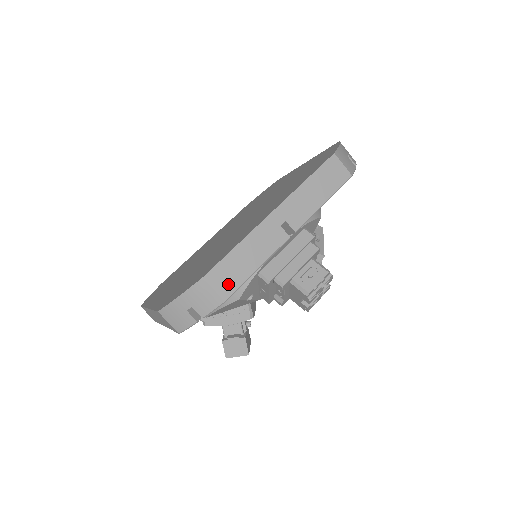
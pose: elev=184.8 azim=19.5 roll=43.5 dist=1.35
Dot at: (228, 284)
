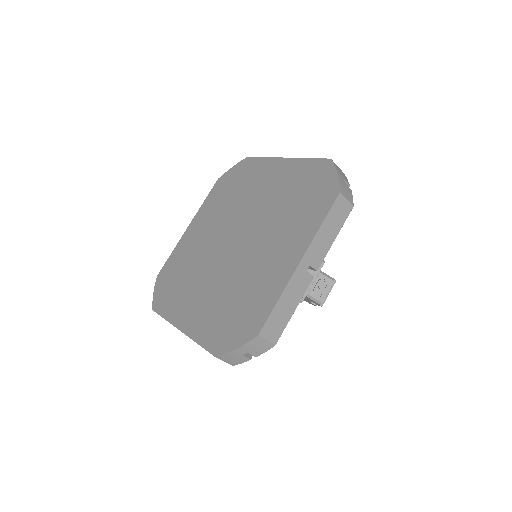
Dot at: (276, 332)
